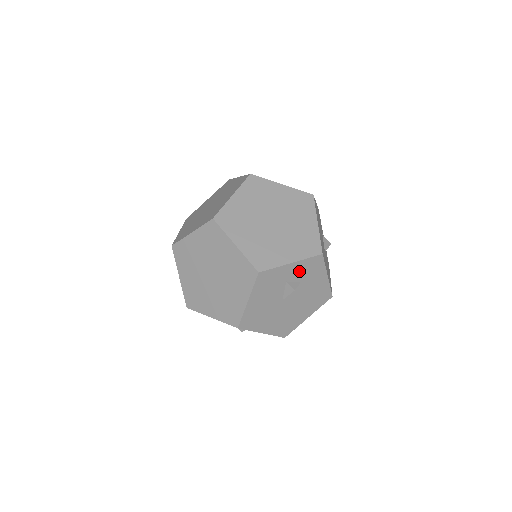
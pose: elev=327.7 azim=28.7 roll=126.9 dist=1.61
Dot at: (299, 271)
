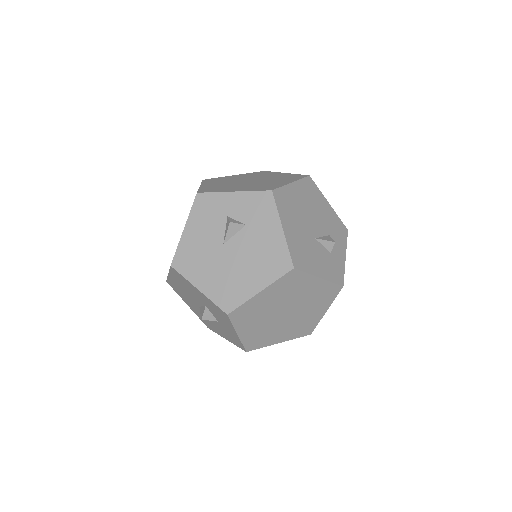
Dot at: (243, 207)
